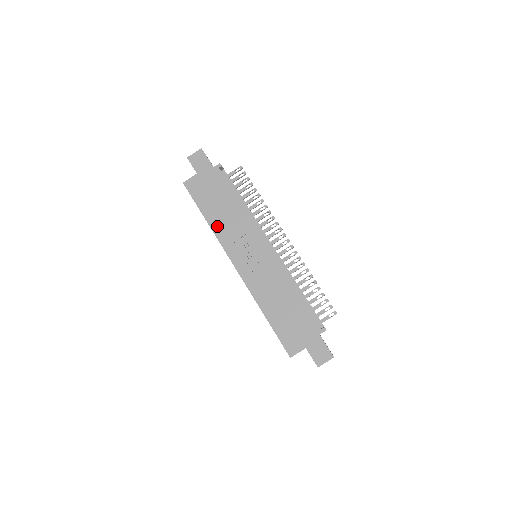
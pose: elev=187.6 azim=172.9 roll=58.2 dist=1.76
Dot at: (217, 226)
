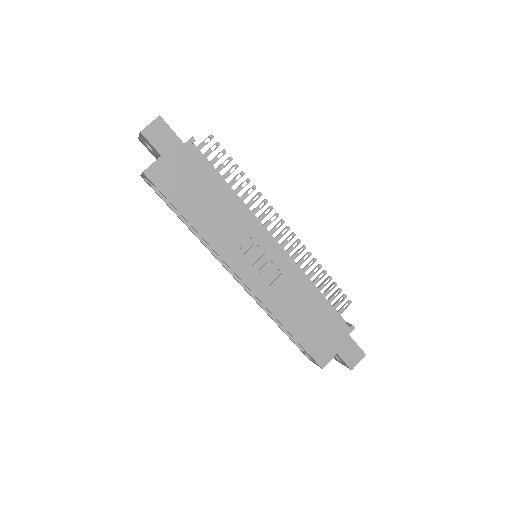
Dot at: (207, 229)
